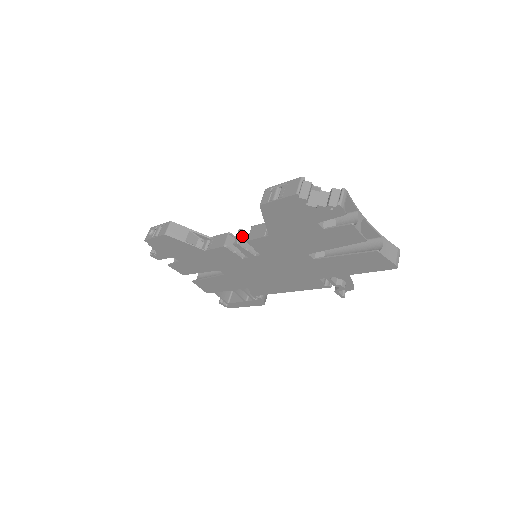
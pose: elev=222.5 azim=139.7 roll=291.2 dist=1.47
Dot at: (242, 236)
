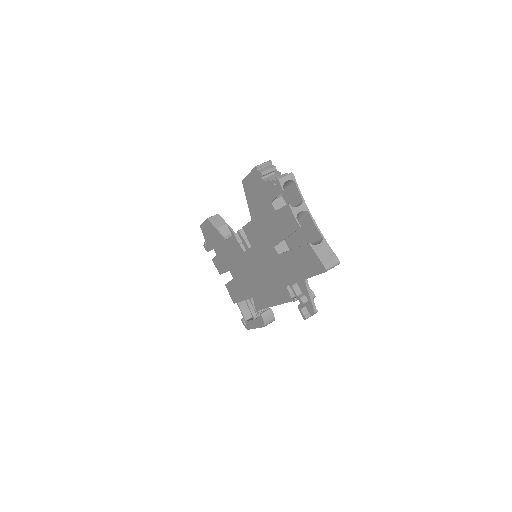
Dot at: occluded
